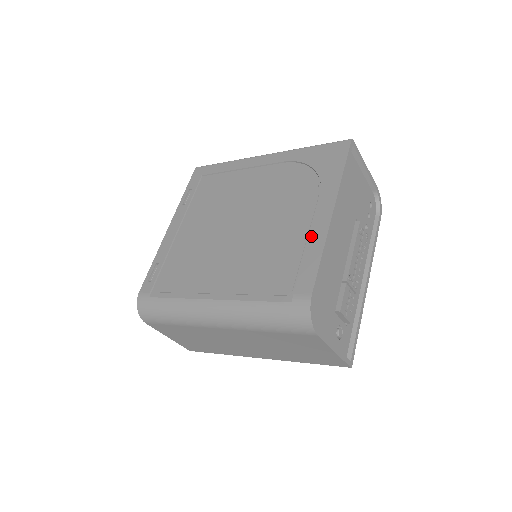
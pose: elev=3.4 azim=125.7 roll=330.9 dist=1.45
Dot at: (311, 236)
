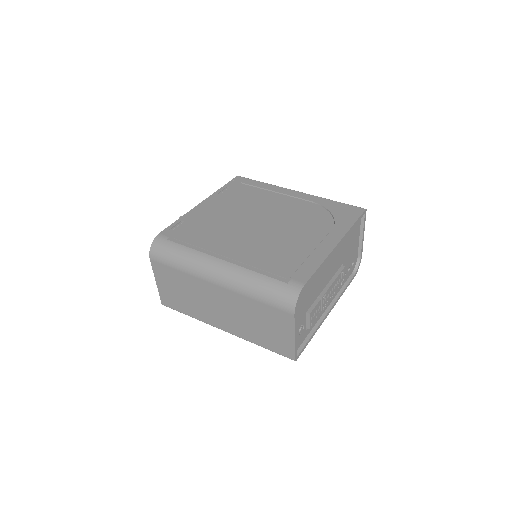
Dot at: (317, 251)
